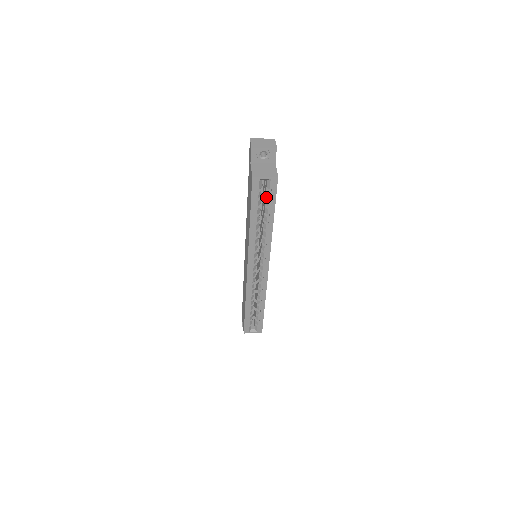
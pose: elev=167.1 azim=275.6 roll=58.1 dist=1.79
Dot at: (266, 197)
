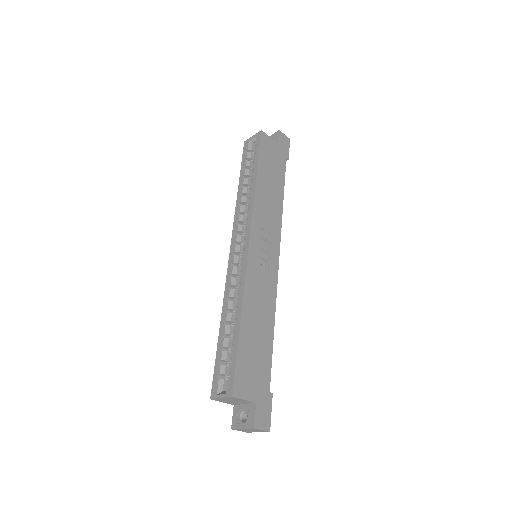
Dot at: occluded
